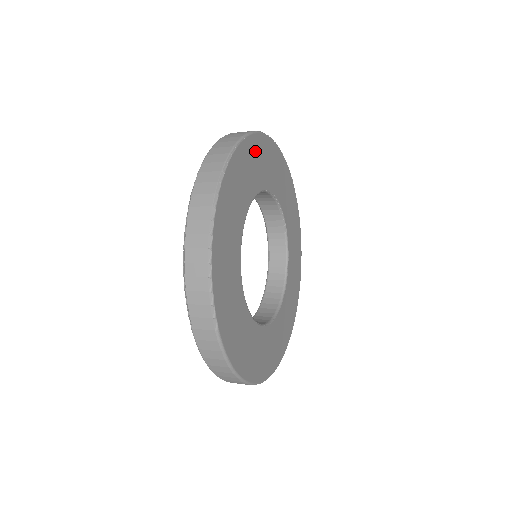
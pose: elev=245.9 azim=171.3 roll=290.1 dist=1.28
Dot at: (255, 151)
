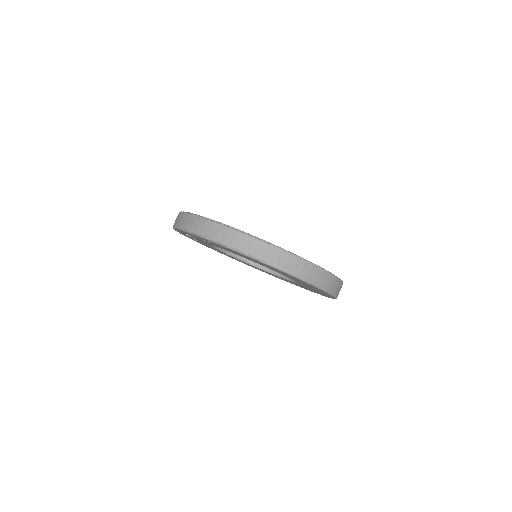
Dot at: occluded
